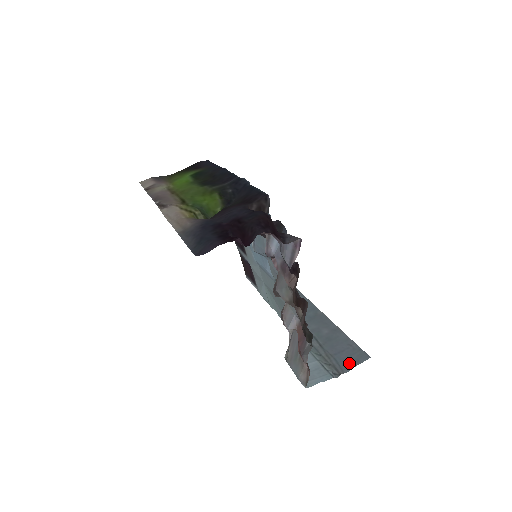
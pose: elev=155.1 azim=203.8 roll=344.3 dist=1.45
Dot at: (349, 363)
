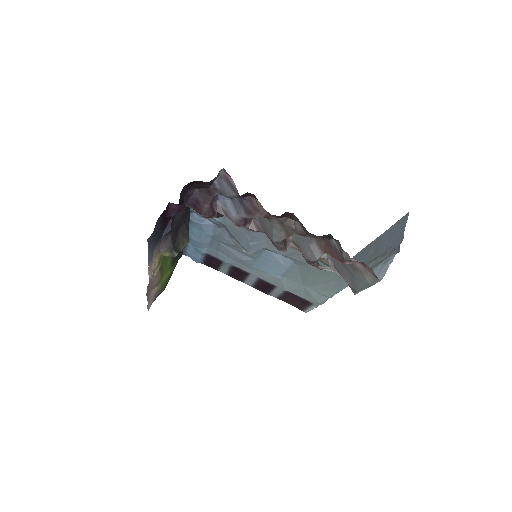
Dot at: (399, 235)
